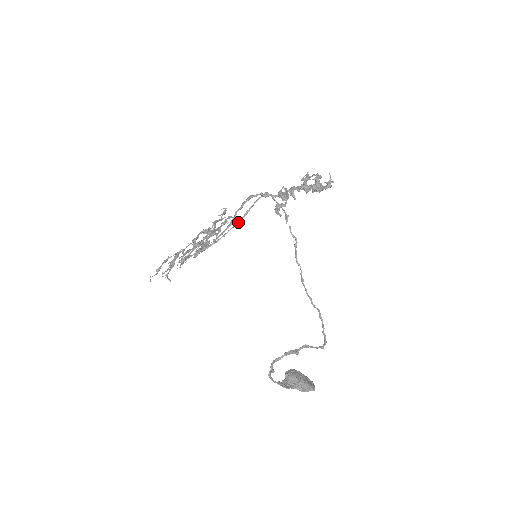
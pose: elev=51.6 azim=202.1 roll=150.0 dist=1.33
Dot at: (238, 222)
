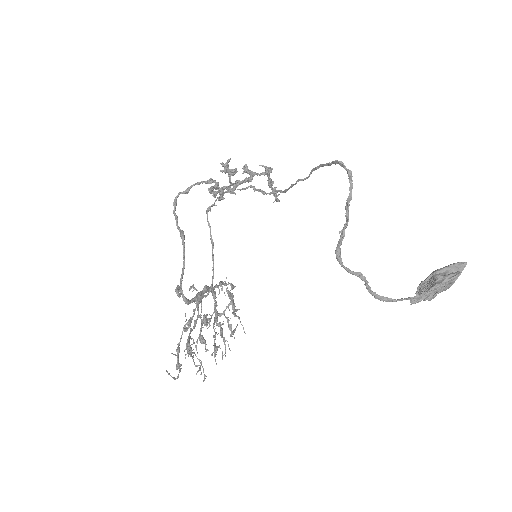
Dot at: (212, 254)
